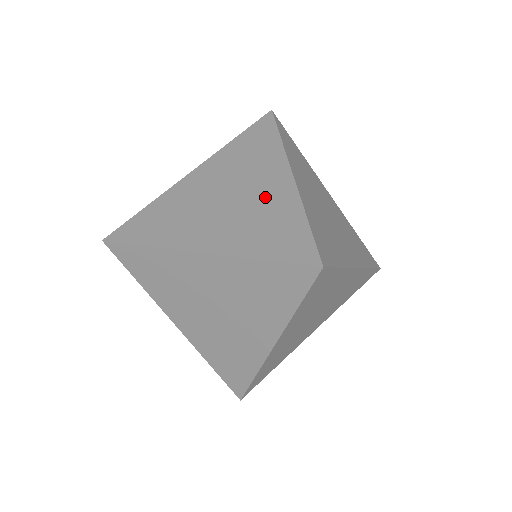
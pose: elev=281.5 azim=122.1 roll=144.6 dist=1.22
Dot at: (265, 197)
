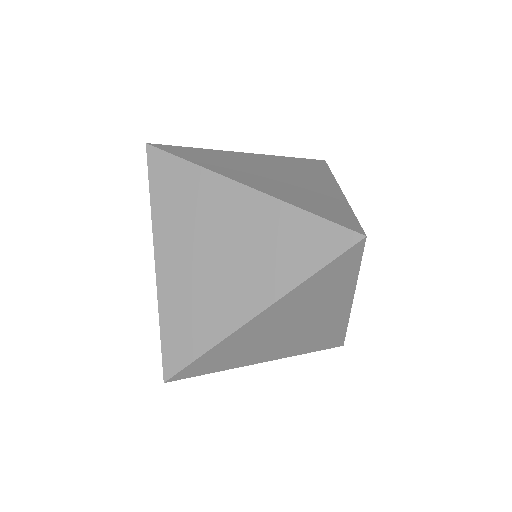
Dot at: (315, 188)
